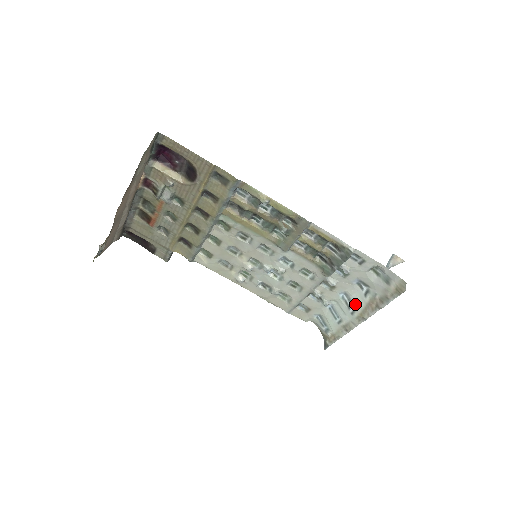
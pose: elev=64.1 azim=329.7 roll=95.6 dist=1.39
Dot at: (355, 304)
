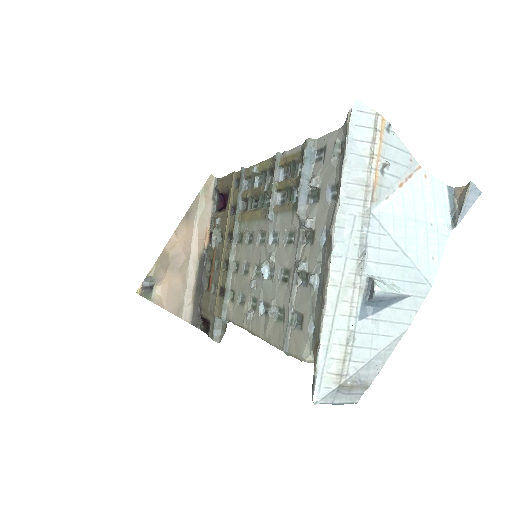
Dot at: occluded
